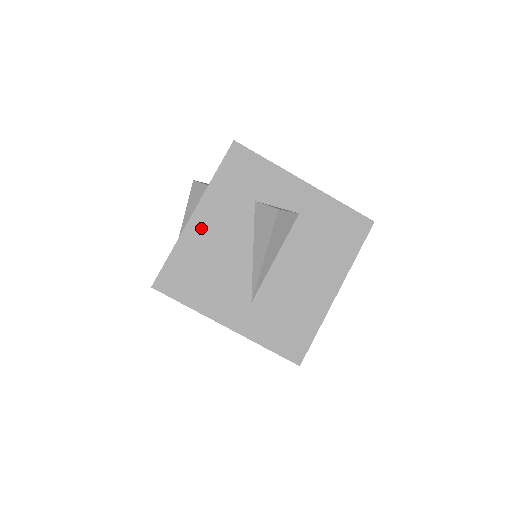
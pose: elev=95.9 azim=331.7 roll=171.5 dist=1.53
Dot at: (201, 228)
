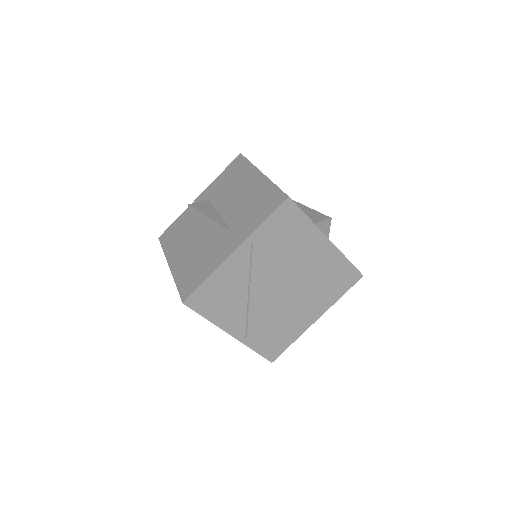
Dot at: (178, 263)
